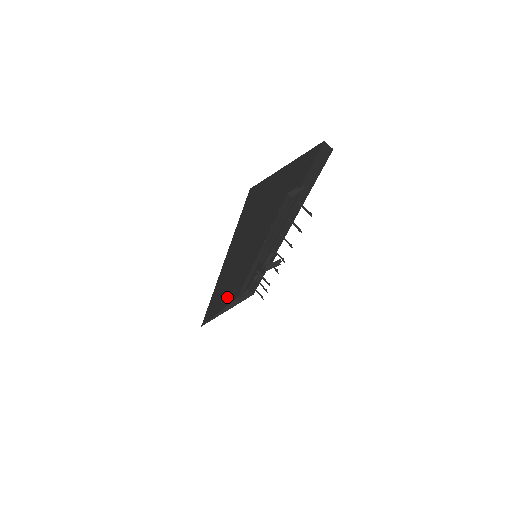
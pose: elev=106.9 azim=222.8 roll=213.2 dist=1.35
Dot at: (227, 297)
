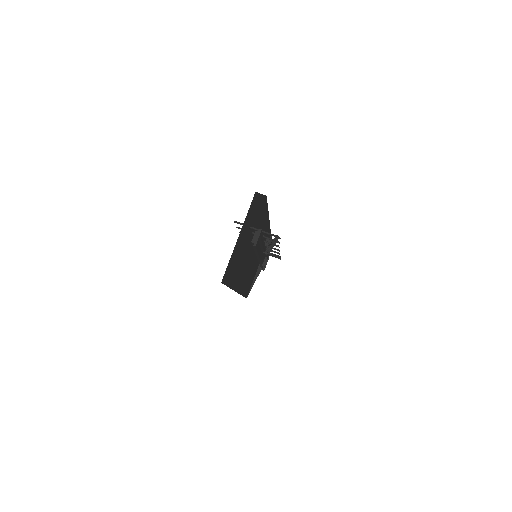
Dot at: (253, 273)
